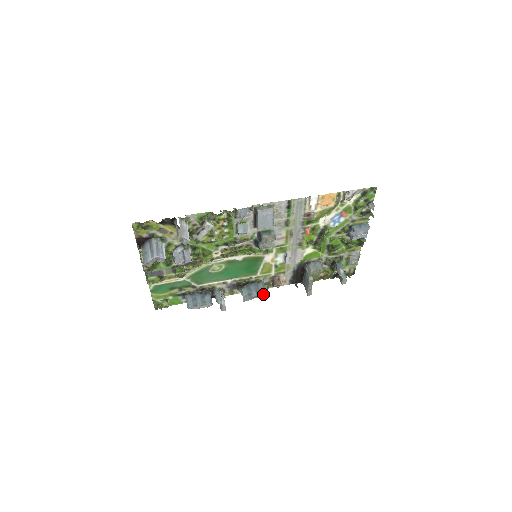
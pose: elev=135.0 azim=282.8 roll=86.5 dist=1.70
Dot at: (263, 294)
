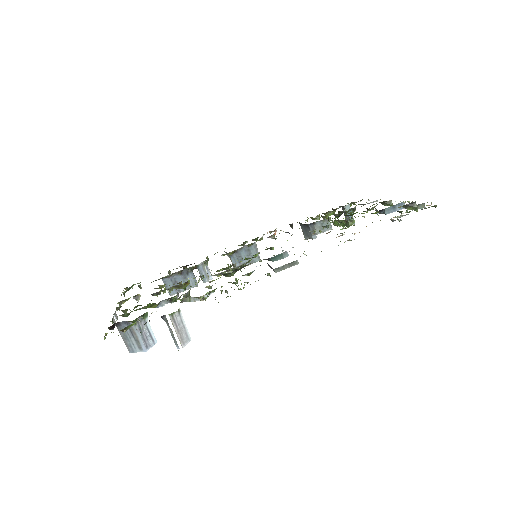
Dot at: (257, 261)
